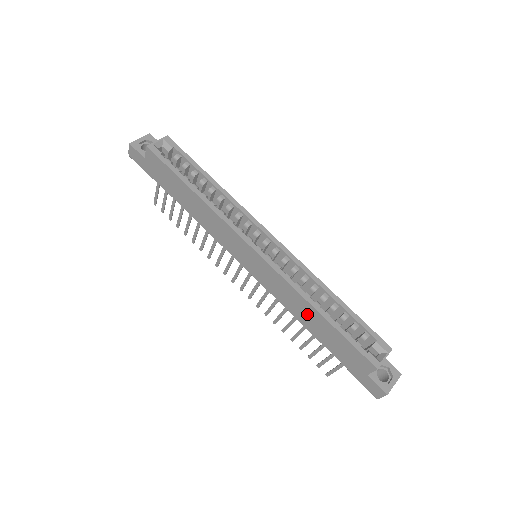
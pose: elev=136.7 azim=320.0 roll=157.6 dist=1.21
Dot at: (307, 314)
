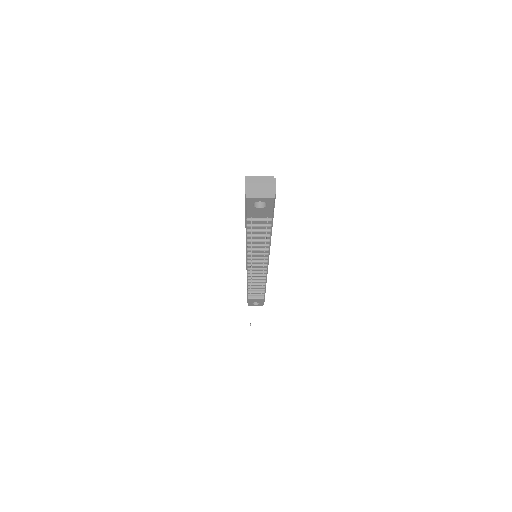
Dot at: occluded
